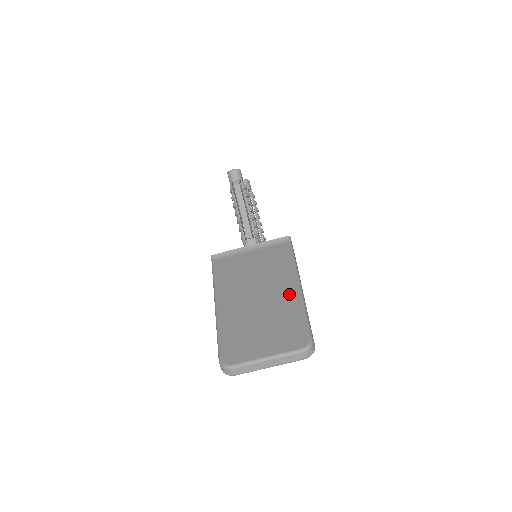
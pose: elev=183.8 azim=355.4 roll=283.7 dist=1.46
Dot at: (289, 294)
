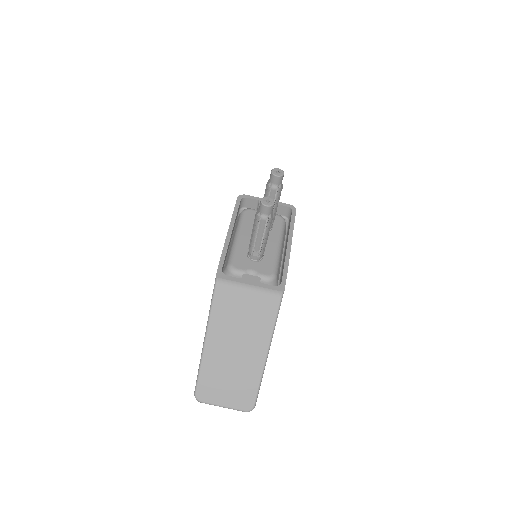
Dot at: (257, 359)
